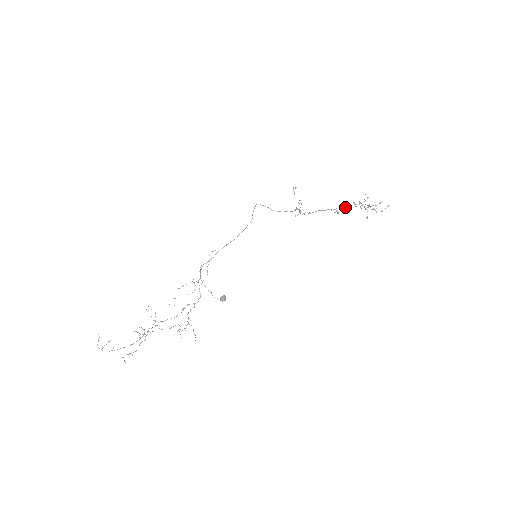
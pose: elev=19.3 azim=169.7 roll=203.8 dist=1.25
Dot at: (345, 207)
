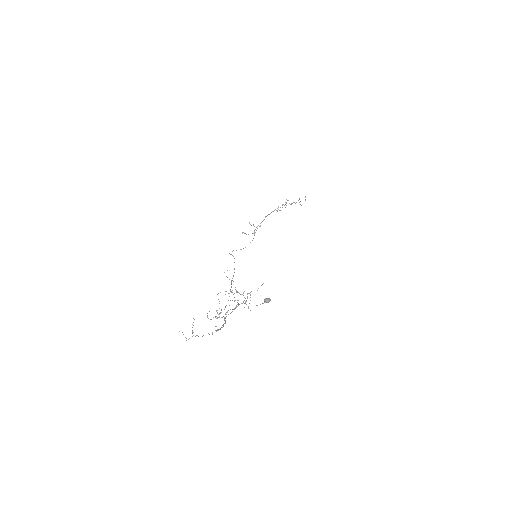
Dot at: occluded
